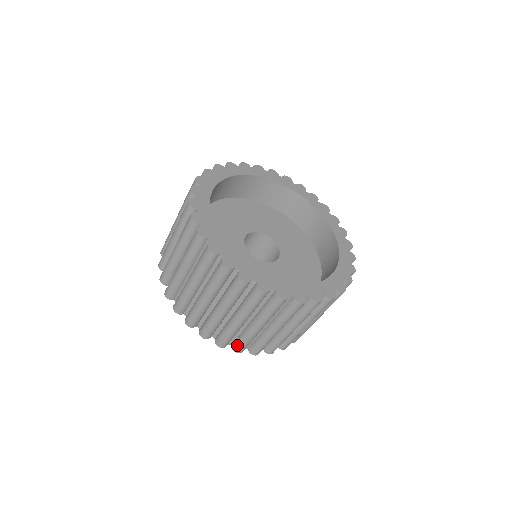
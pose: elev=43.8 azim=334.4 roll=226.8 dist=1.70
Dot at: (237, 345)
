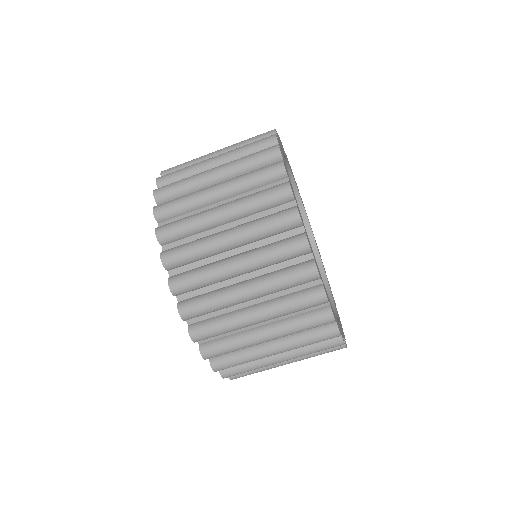
Dot at: (213, 347)
